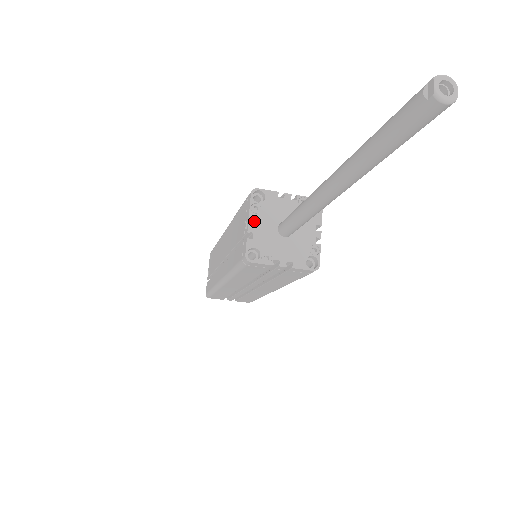
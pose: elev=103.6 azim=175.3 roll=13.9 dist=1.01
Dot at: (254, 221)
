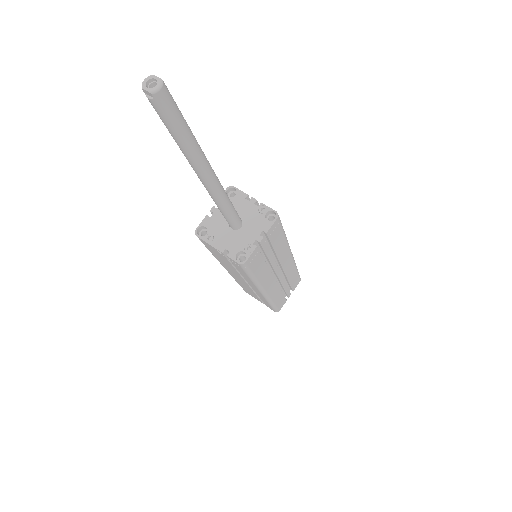
Dot at: (217, 244)
